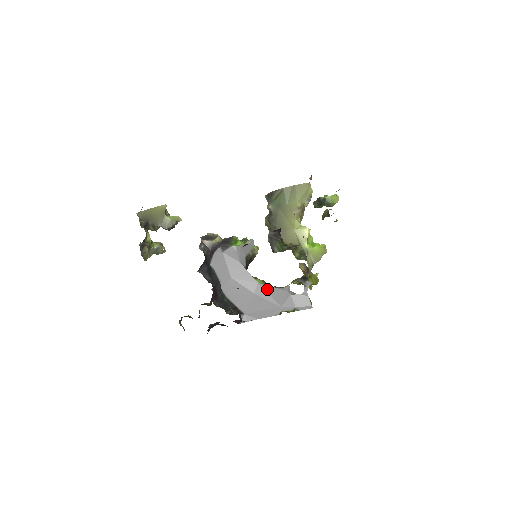
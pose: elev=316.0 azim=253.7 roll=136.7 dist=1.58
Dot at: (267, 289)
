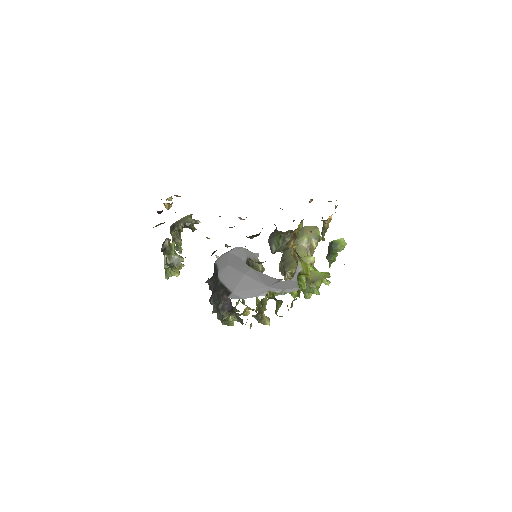
Dot at: (258, 274)
